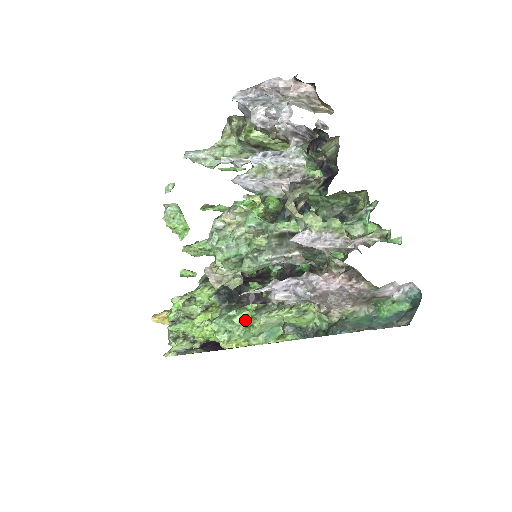
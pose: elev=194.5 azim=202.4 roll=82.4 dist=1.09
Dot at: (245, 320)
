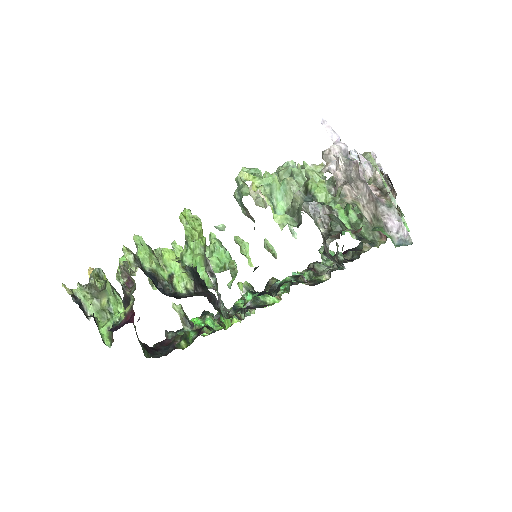
Dot at: occluded
